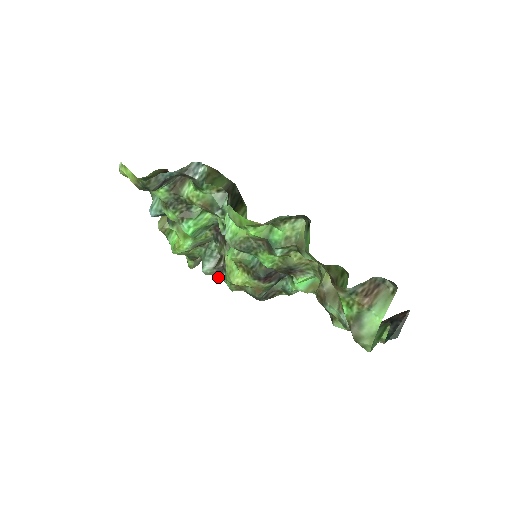
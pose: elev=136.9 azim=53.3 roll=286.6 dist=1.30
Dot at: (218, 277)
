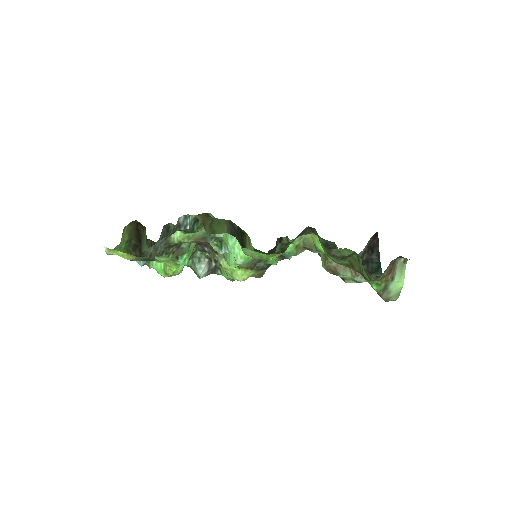
Dot at: occluded
